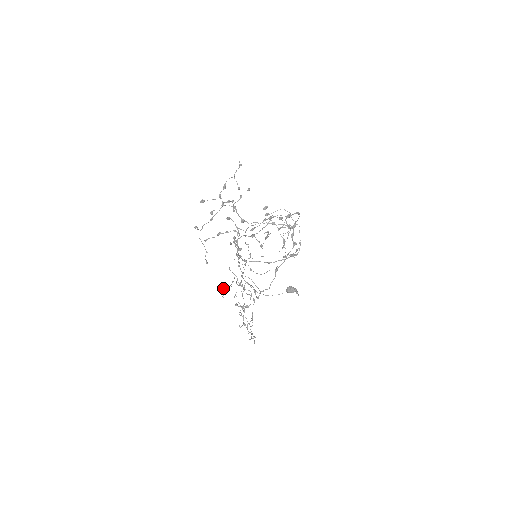
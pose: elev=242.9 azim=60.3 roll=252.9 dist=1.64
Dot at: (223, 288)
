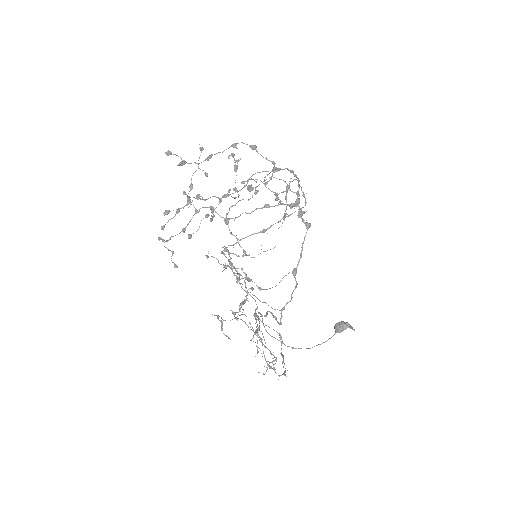
Dot at: occluded
